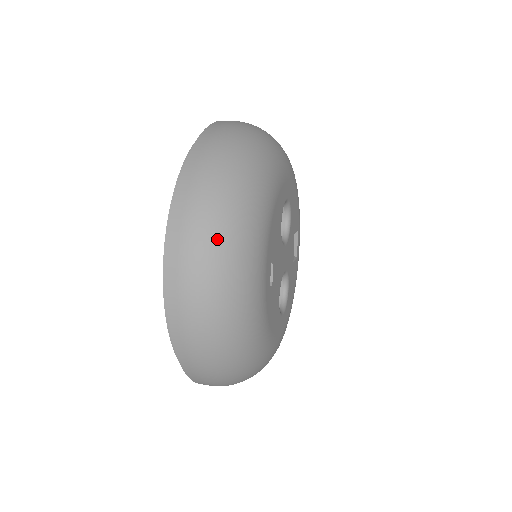
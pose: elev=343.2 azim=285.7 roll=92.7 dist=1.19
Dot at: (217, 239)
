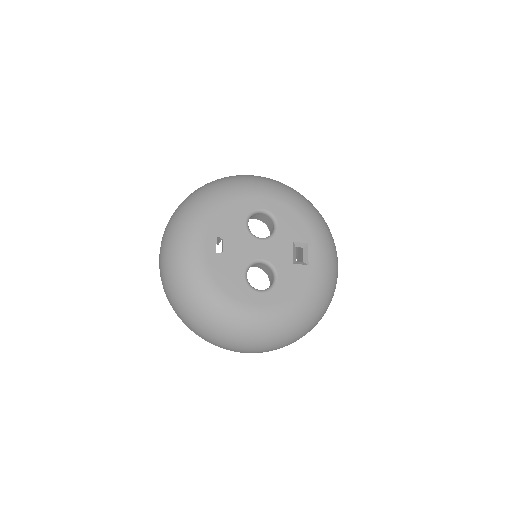
Dot at: (174, 219)
